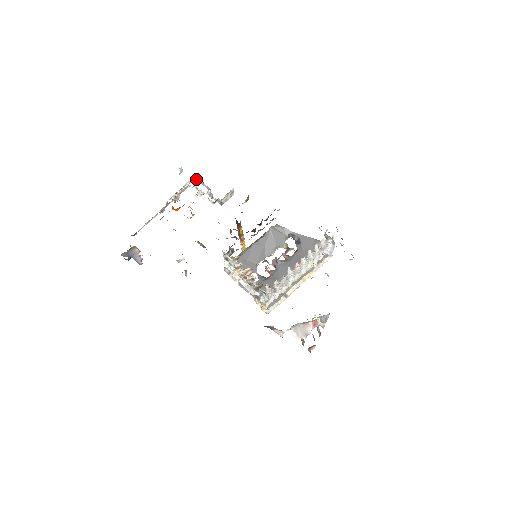
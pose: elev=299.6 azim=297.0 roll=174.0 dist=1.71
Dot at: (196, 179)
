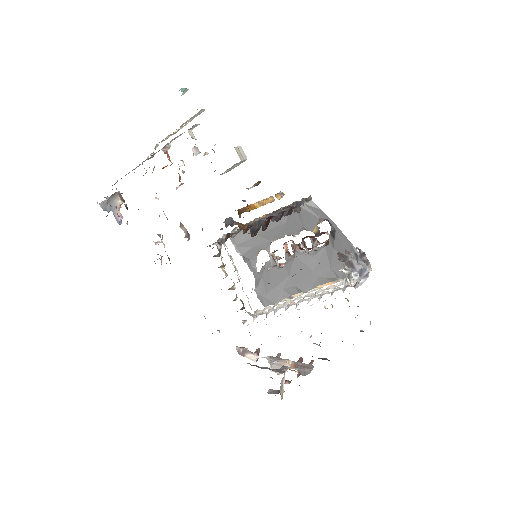
Dot at: (194, 125)
